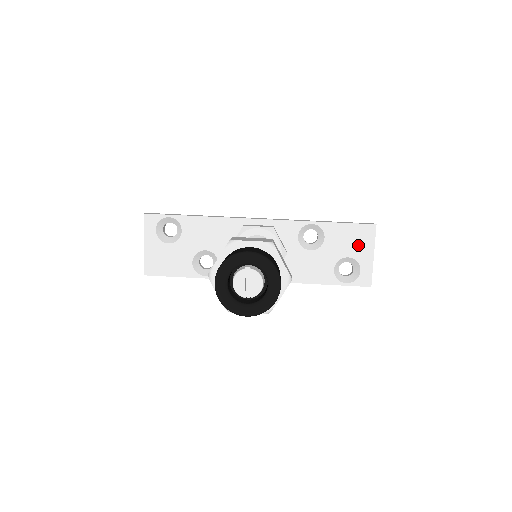
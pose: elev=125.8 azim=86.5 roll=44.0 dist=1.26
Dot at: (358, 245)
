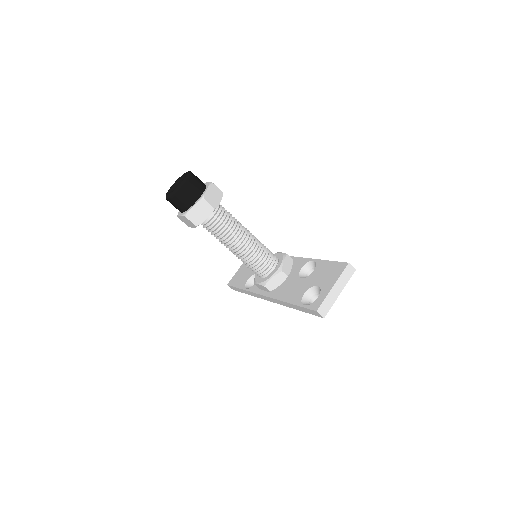
Dot at: (329, 277)
